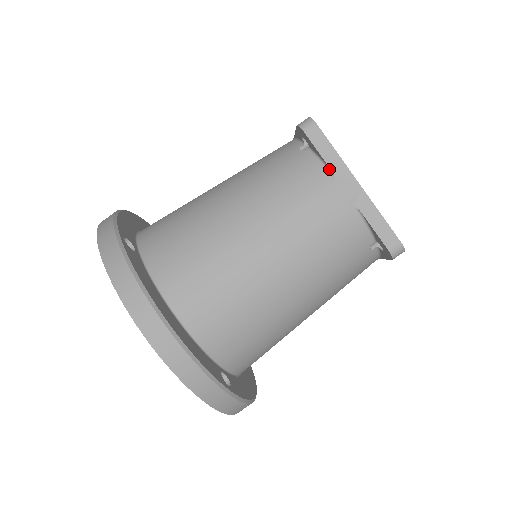
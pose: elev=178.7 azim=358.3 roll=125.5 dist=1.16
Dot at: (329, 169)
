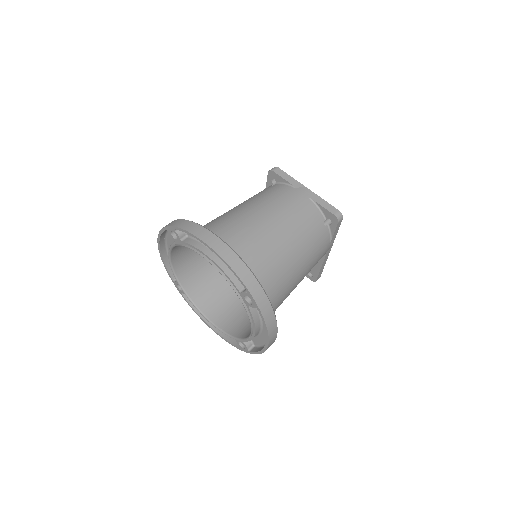
Dot at: (291, 185)
